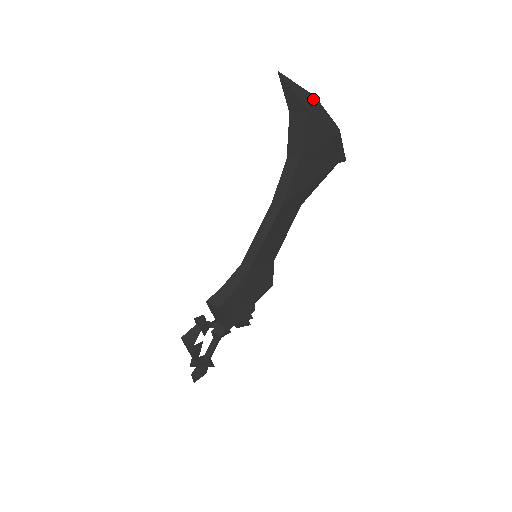
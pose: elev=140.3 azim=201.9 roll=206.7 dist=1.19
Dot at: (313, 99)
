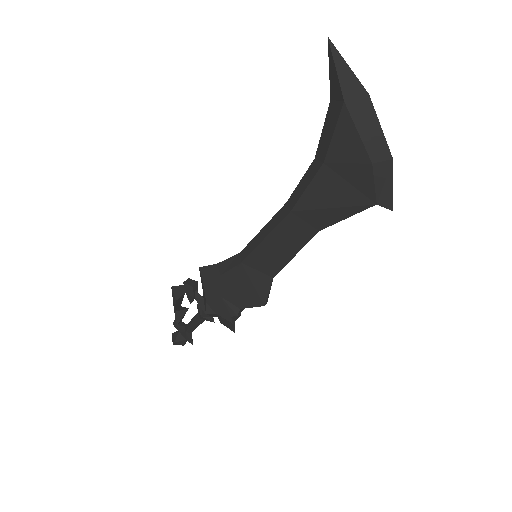
Dot at: (363, 95)
